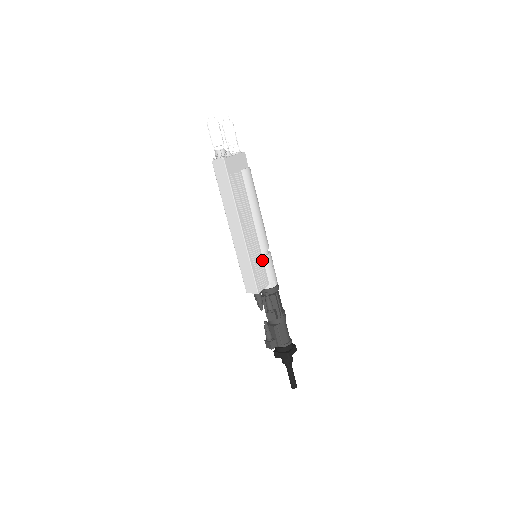
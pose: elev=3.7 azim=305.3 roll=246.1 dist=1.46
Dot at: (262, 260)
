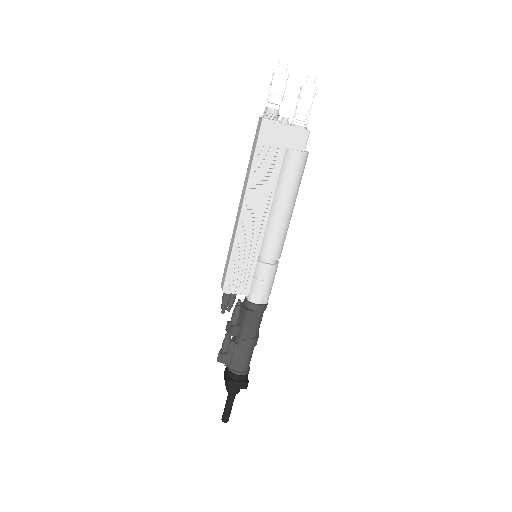
Dot at: (254, 264)
